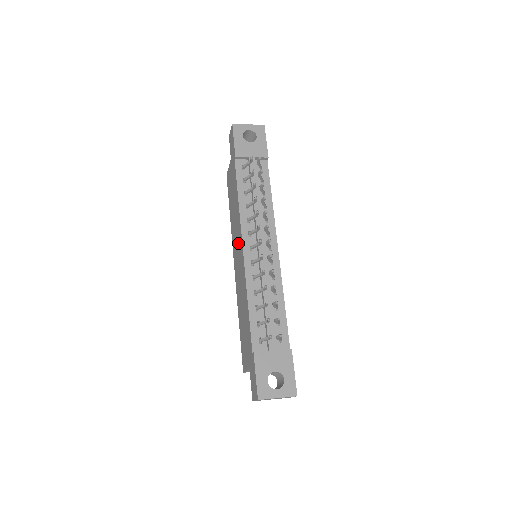
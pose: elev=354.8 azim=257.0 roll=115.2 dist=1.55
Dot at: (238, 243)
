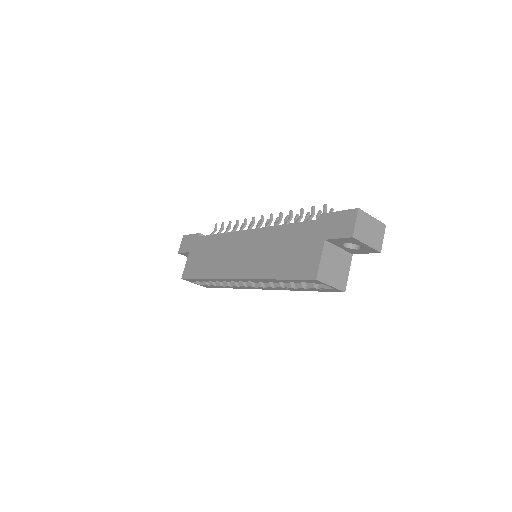
Dot at: (236, 247)
